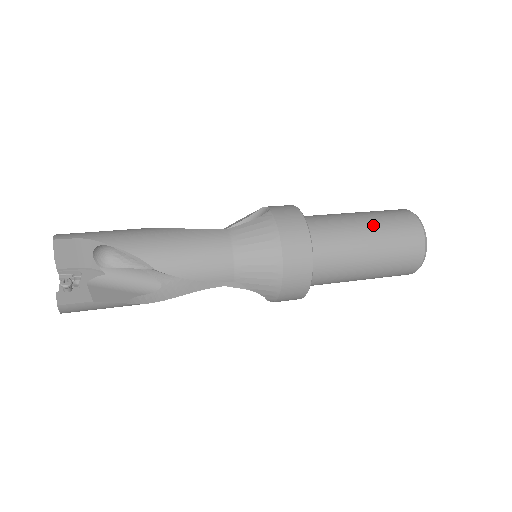
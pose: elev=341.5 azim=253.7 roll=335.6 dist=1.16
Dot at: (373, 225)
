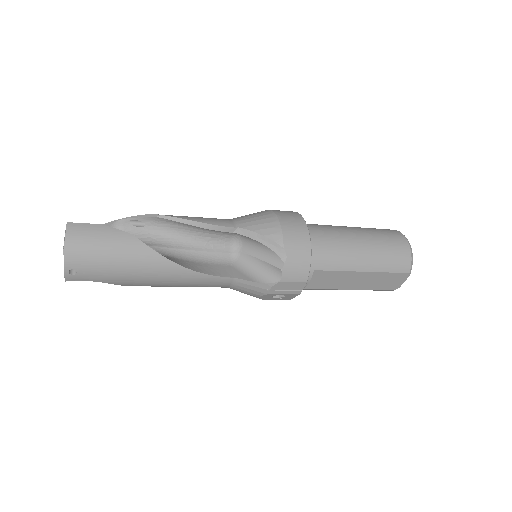
Dot at: occluded
